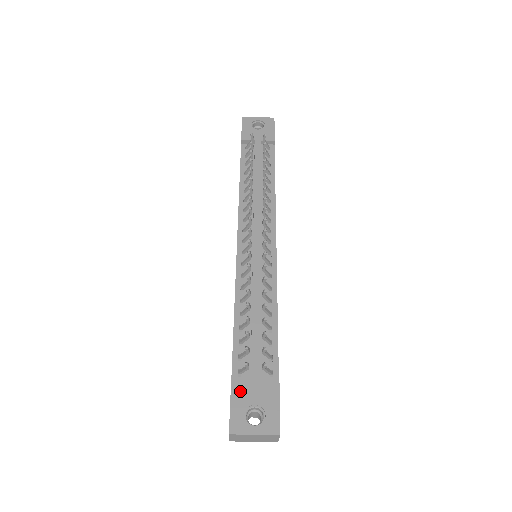
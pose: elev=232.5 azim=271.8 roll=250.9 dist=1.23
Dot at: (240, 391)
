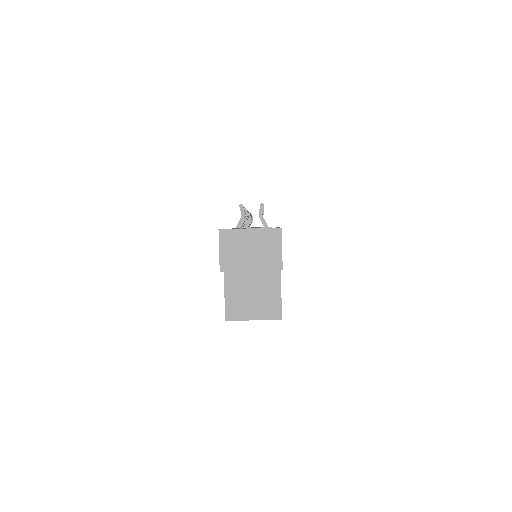
Dot at: (234, 228)
